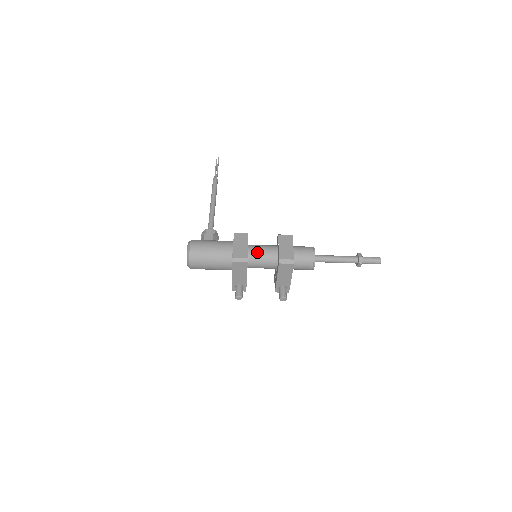
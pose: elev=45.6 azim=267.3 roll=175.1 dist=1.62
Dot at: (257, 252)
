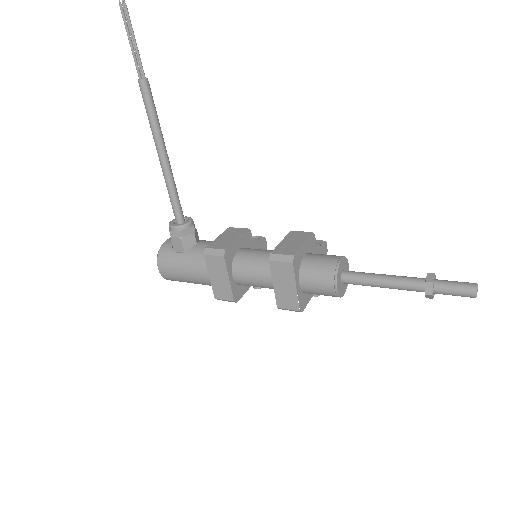
Dot at: (247, 282)
